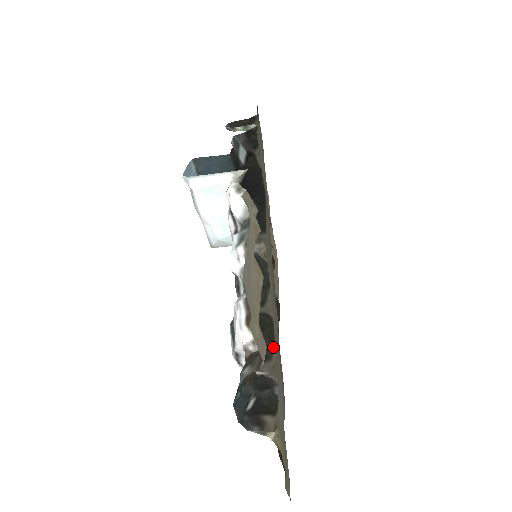
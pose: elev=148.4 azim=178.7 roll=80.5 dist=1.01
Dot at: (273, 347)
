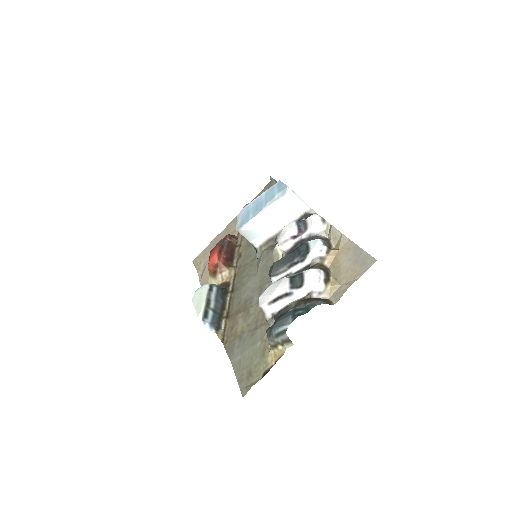
Dot at: occluded
